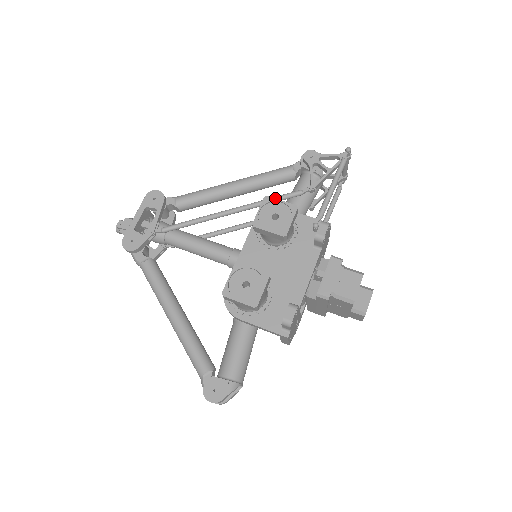
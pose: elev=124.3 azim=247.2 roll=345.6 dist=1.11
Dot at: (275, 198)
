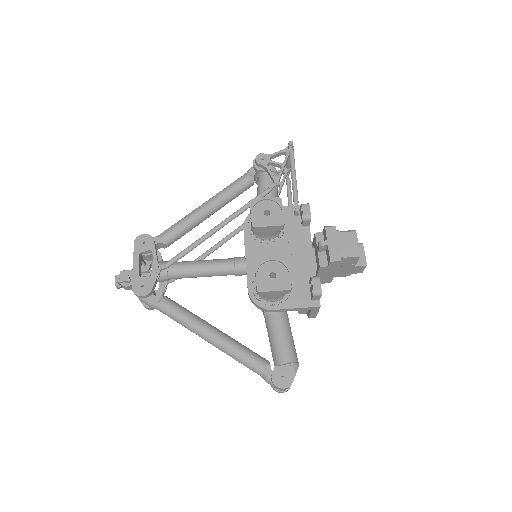
Dot at: occluded
